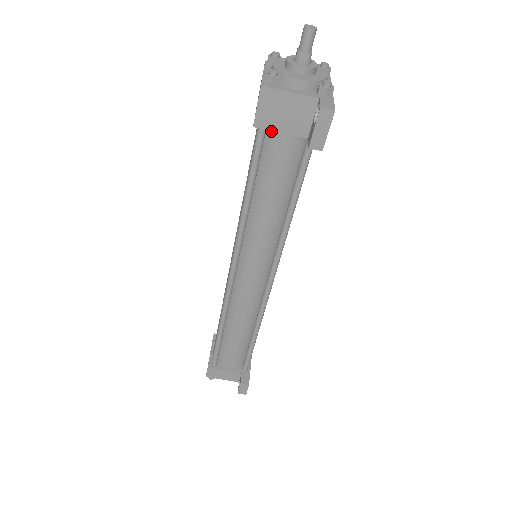
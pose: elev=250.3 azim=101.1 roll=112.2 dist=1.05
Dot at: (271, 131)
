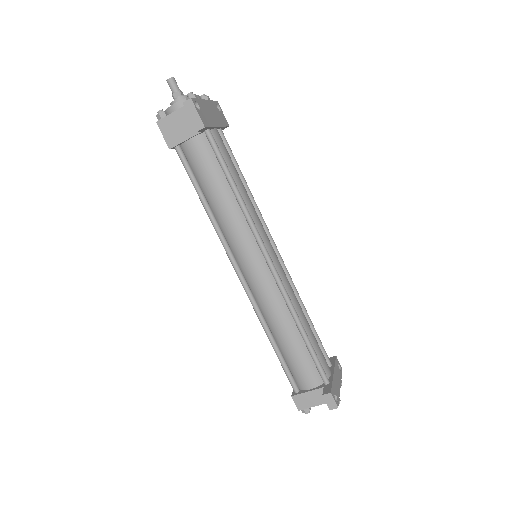
Dot at: (184, 146)
